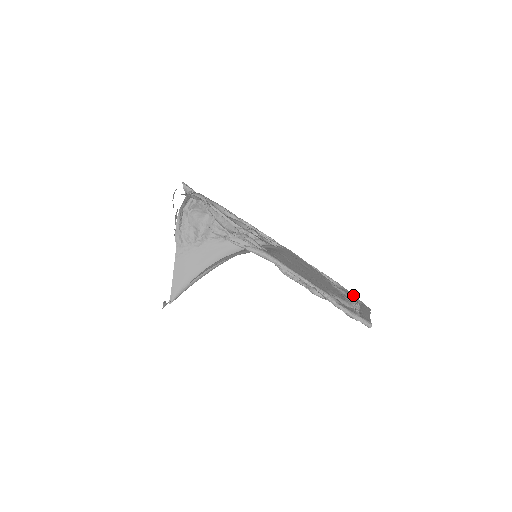
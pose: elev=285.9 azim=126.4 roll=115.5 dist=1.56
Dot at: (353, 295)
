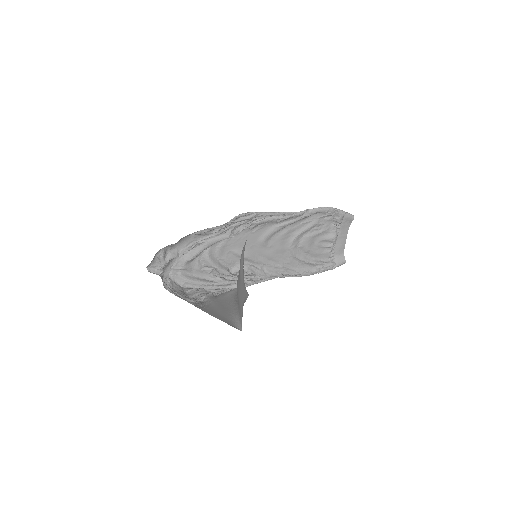
Dot at: occluded
